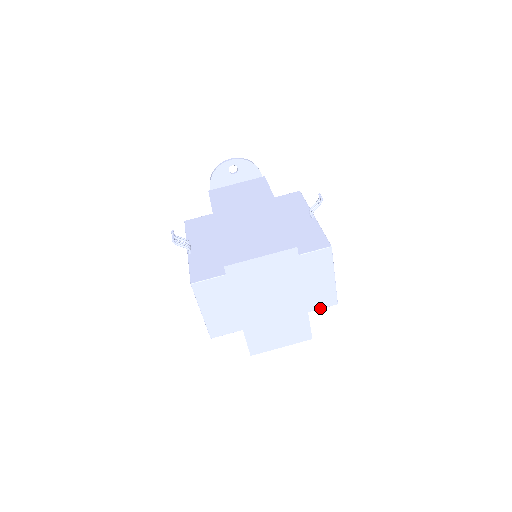
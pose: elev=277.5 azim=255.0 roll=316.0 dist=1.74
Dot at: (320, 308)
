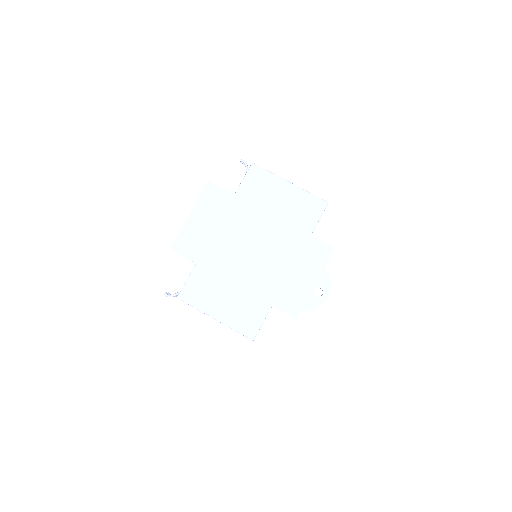
Dot at: (317, 221)
